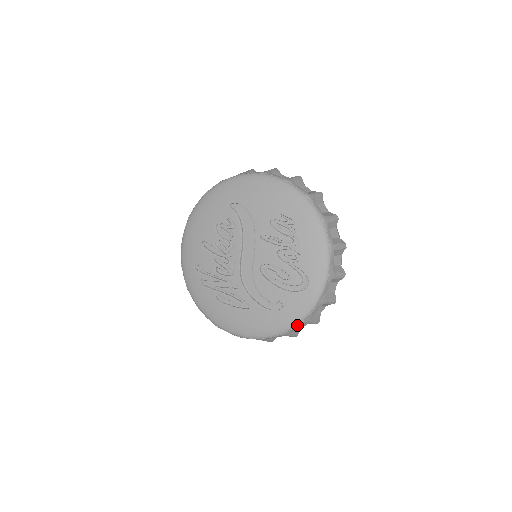
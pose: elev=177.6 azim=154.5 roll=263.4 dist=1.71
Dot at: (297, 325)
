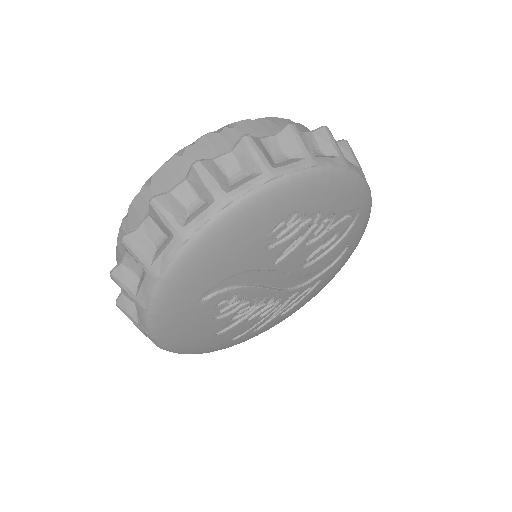
Dot at: occluded
